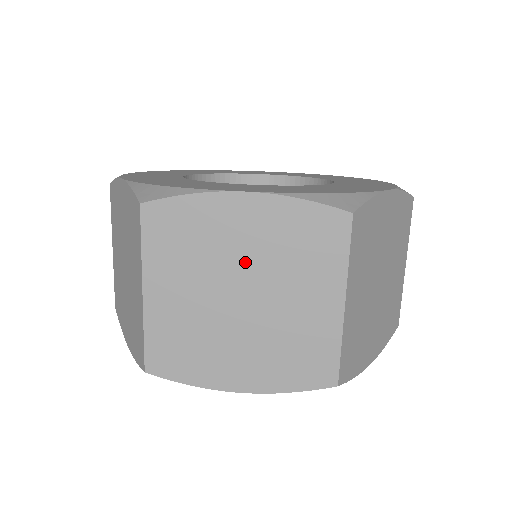
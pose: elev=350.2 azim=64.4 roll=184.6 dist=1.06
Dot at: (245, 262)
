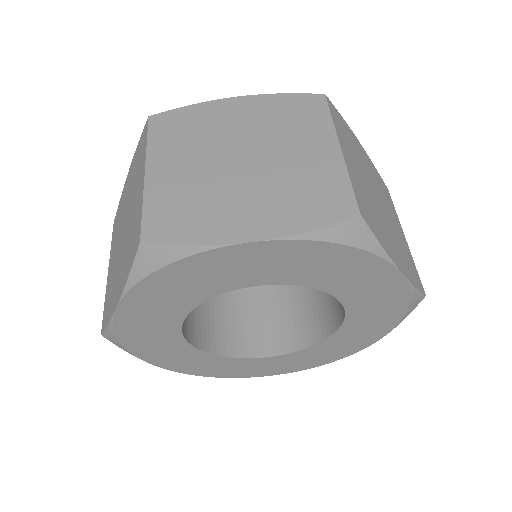
Dot at: (241, 136)
